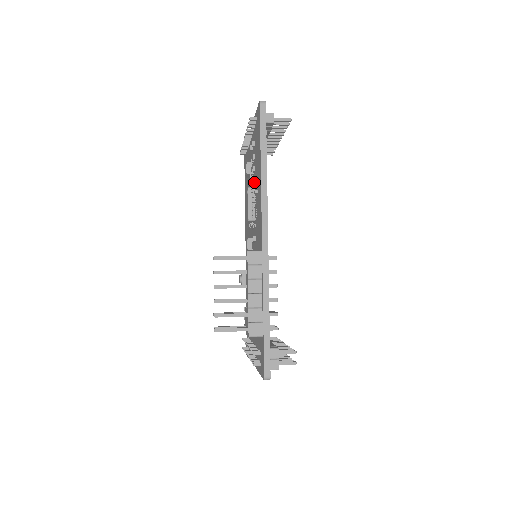
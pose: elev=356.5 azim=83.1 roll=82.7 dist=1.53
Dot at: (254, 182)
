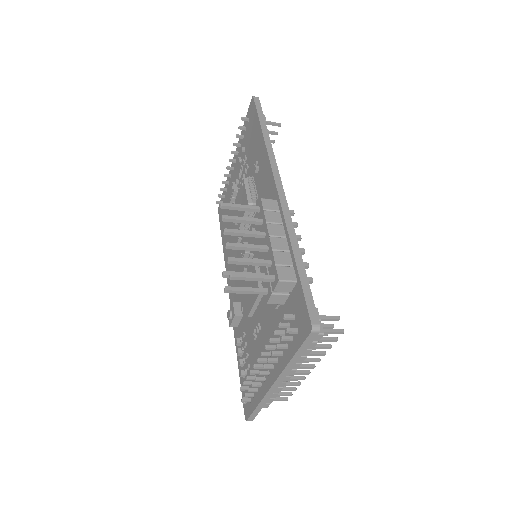
Dot at: (249, 176)
